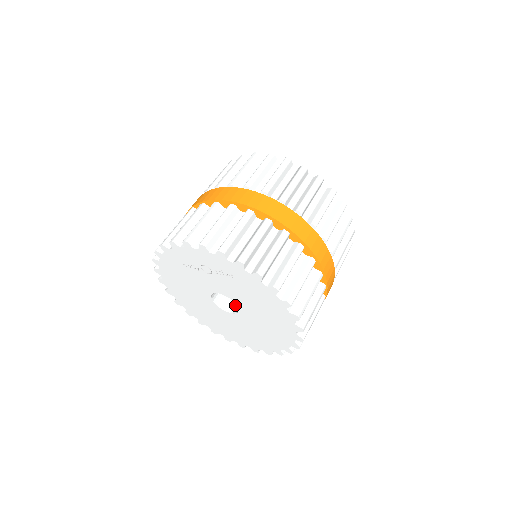
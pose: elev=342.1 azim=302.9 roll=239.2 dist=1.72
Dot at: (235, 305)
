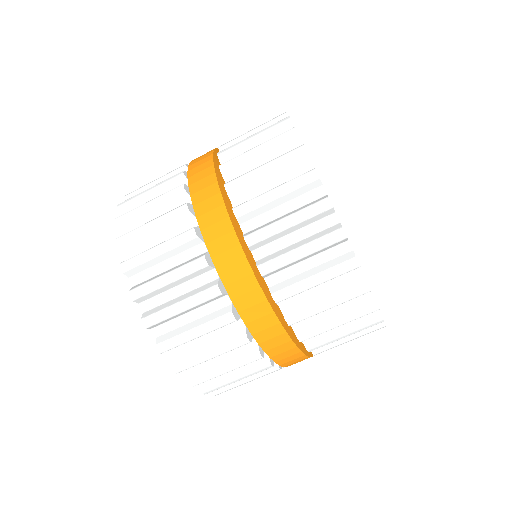
Dot at: occluded
